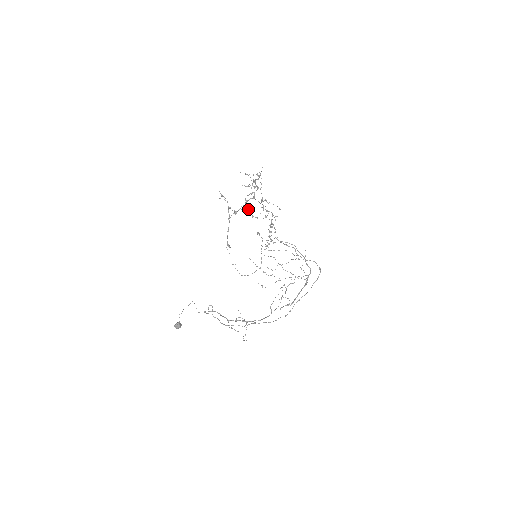
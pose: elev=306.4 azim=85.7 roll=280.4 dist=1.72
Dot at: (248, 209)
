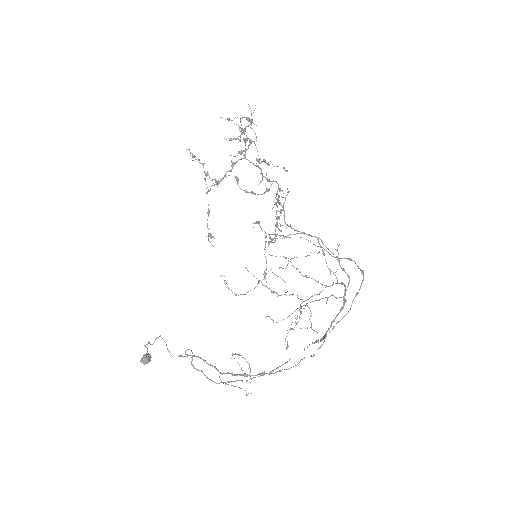
Dot at: (237, 180)
